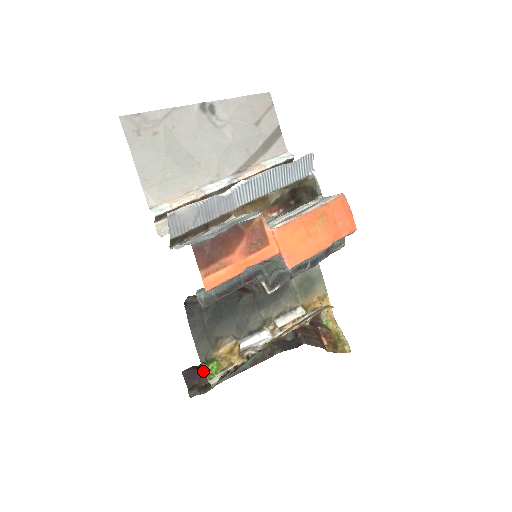
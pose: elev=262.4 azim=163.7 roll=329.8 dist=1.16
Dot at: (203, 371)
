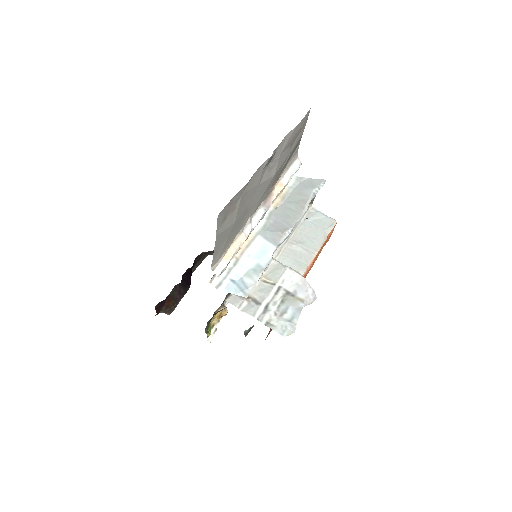
Dot at: (168, 300)
